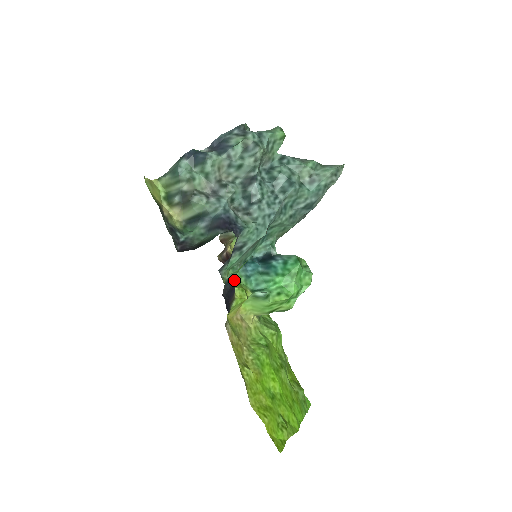
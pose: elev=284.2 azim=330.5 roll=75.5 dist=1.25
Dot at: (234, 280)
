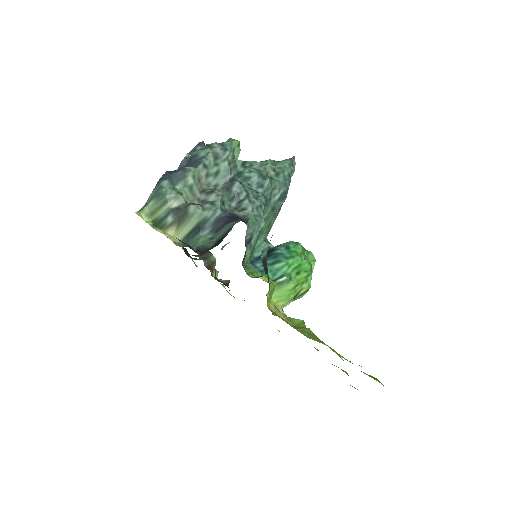
Dot at: (253, 276)
